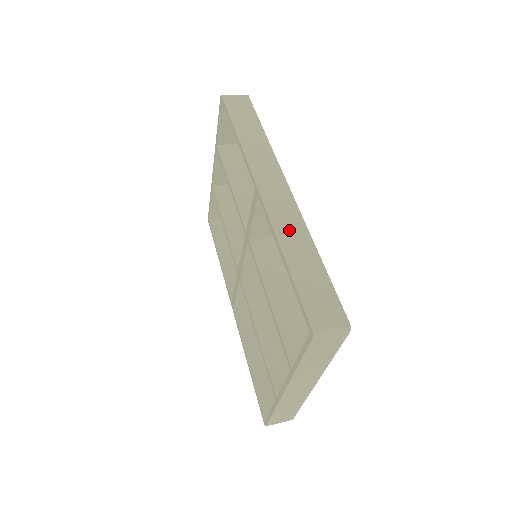
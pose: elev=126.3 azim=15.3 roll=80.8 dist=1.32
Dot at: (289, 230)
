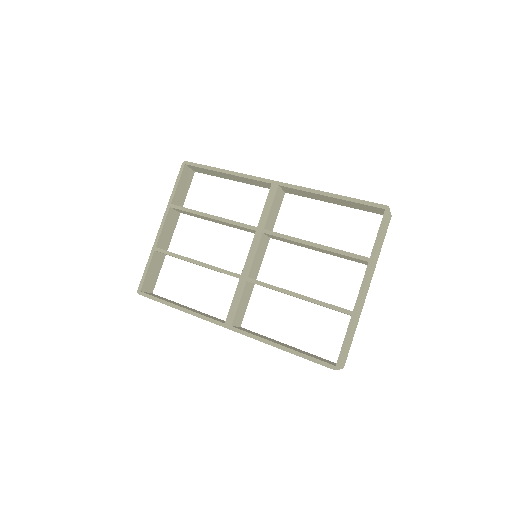
Dot at: occluded
